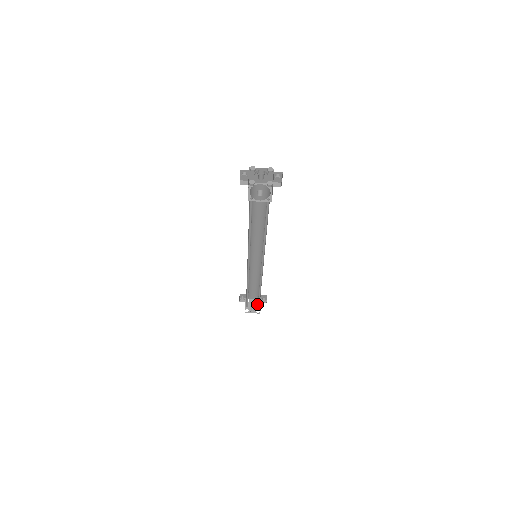
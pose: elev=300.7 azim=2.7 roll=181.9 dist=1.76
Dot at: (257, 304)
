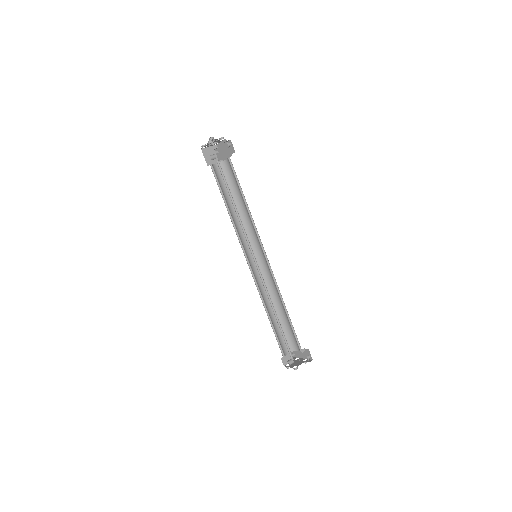
Dot at: (301, 362)
